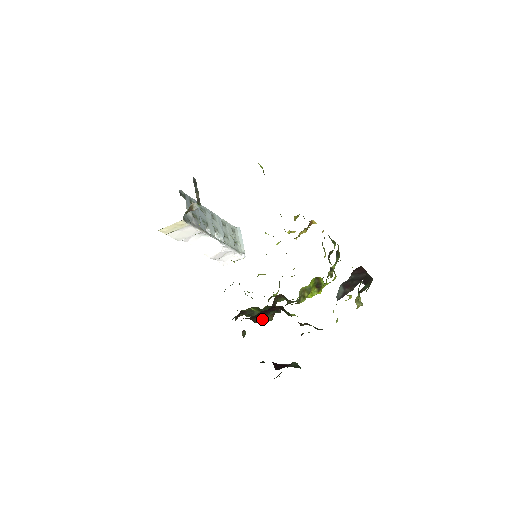
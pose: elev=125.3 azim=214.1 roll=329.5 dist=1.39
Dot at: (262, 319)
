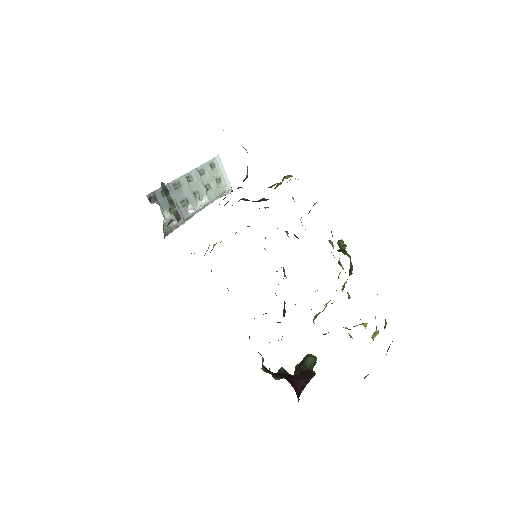
Dot at: occluded
